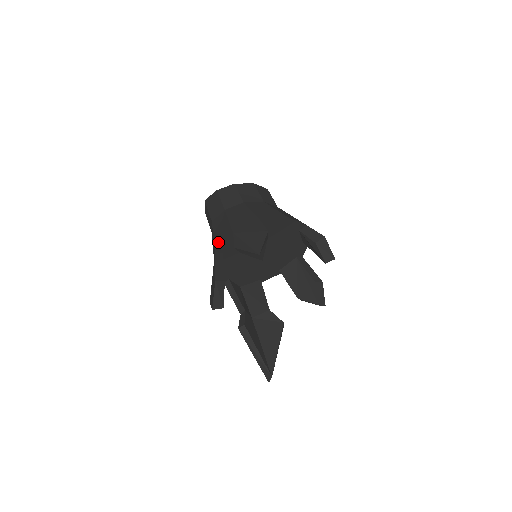
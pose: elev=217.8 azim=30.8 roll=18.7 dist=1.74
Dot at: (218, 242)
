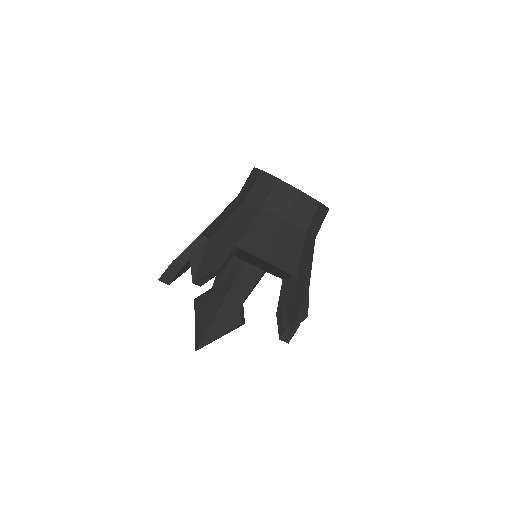
Dot at: (209, 227)
